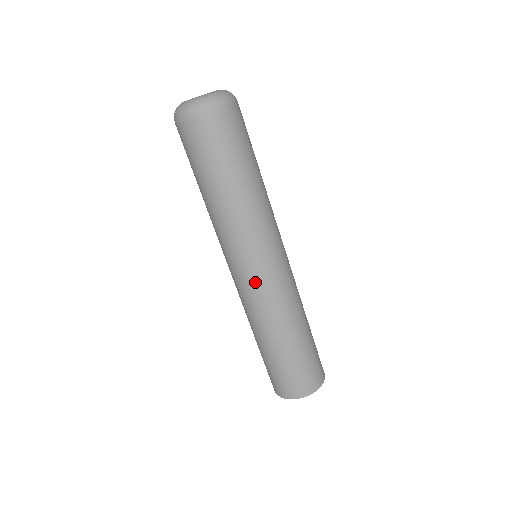
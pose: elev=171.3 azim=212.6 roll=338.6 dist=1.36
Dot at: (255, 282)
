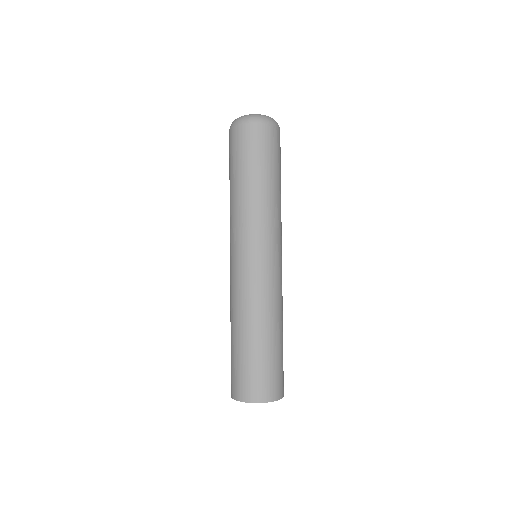
Dot at: (269, 268)
